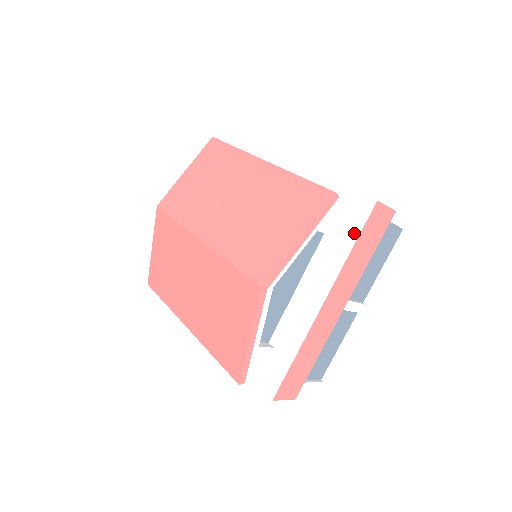
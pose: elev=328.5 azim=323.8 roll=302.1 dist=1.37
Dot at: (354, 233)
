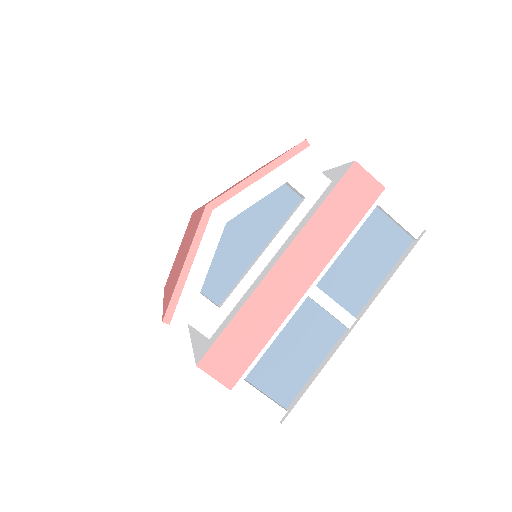
Dot at: (327, 193)
